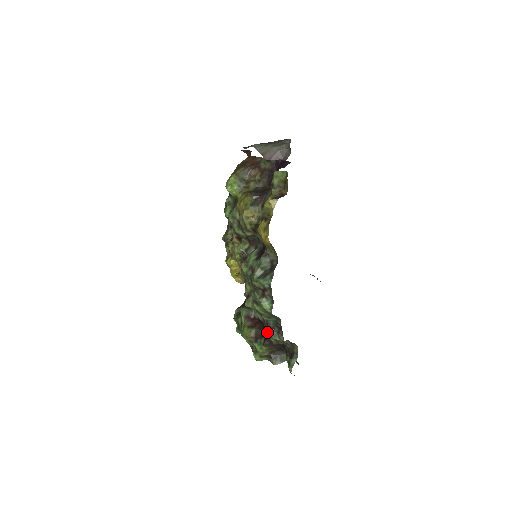
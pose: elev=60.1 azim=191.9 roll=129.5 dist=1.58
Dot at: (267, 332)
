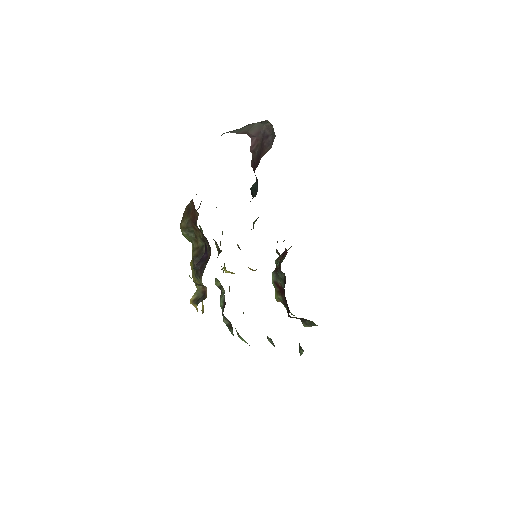
Dot at: (288, 308)
